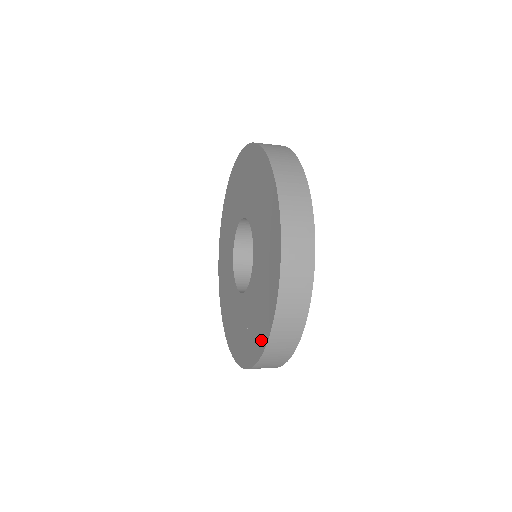
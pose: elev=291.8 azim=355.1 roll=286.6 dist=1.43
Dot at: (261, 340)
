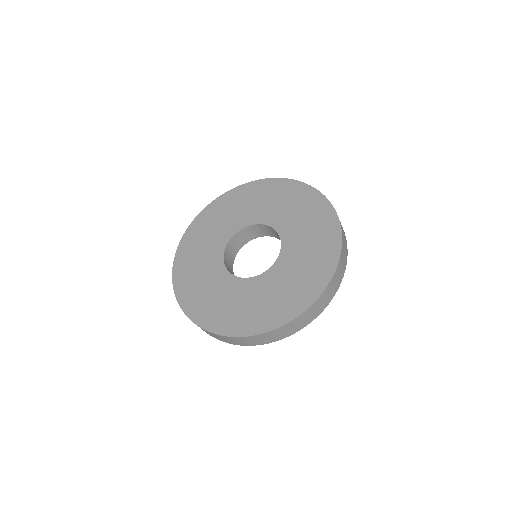
Dot at: (221, 326)
